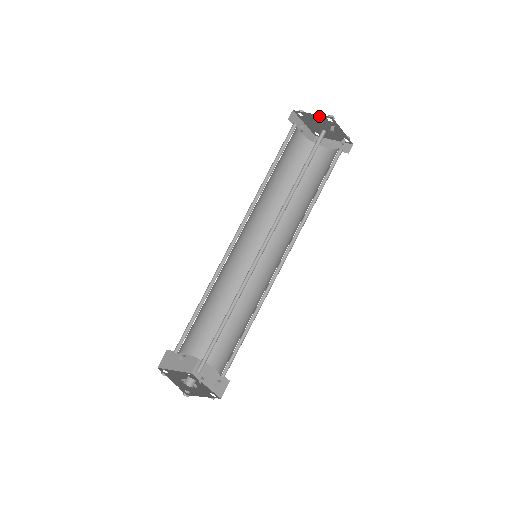
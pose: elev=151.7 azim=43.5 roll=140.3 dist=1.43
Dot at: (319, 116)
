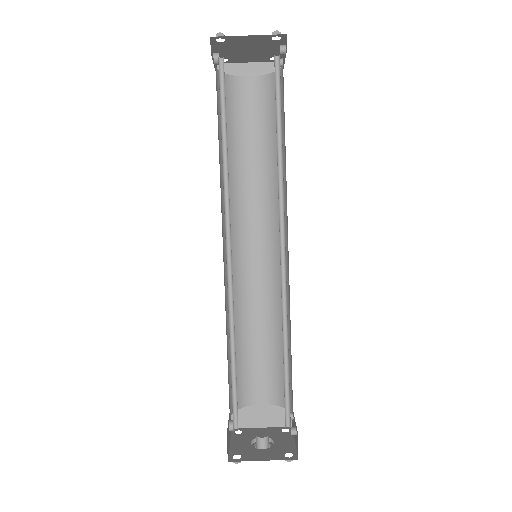
Dot at: (259, 36)
